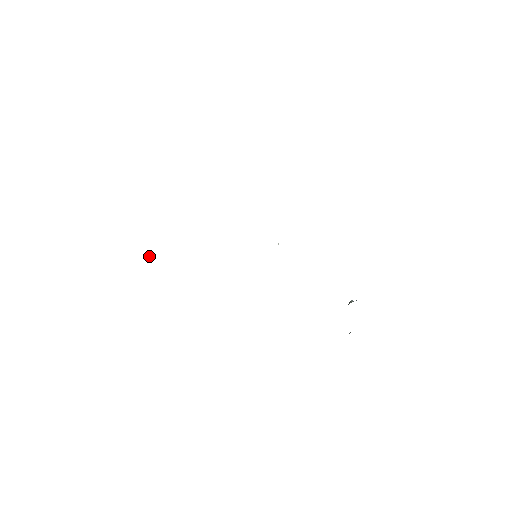
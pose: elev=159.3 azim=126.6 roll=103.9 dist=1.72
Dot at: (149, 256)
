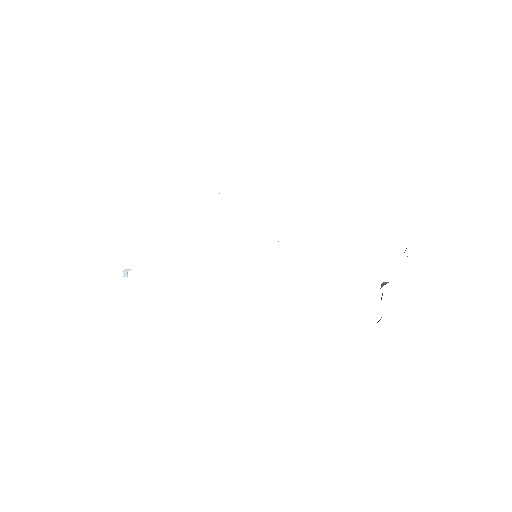
Dot at: (128, 271)
